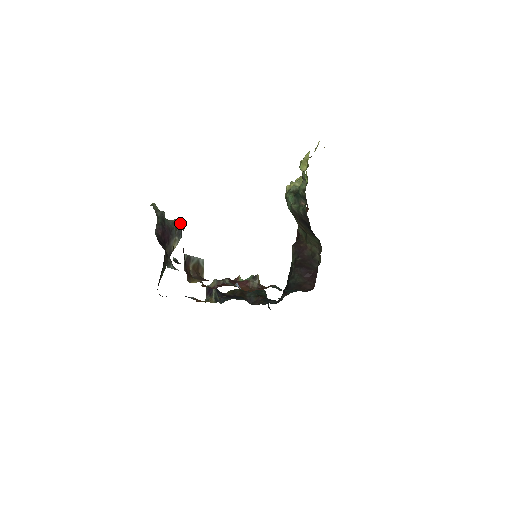
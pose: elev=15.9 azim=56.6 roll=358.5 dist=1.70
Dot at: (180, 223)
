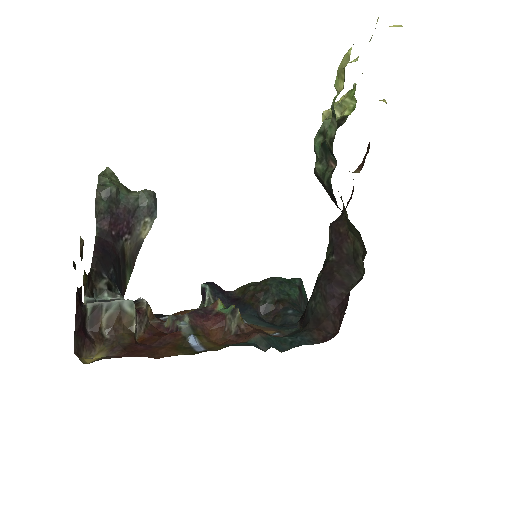
Dot at: (151, 194)
